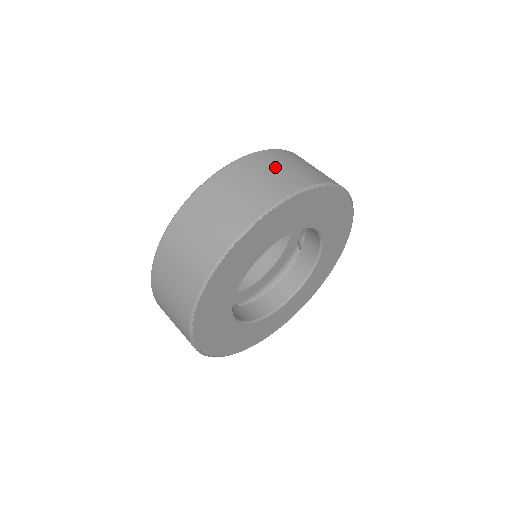
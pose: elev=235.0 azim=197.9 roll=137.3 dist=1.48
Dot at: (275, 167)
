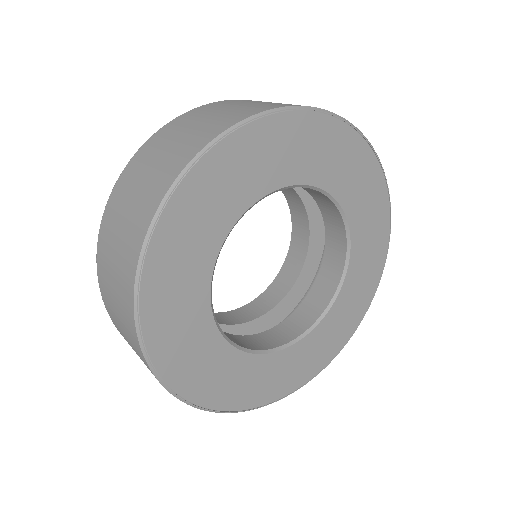
Dot at: (211, 113)
